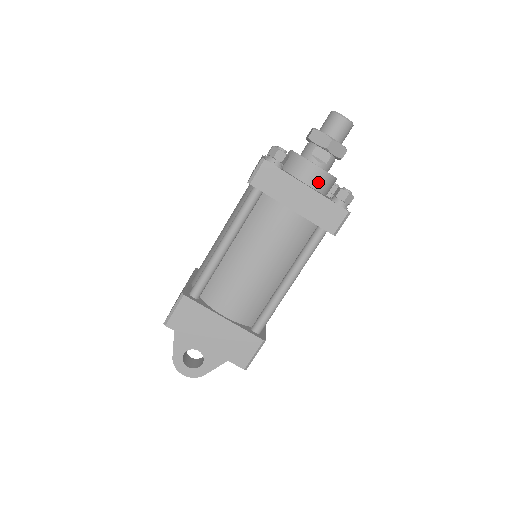
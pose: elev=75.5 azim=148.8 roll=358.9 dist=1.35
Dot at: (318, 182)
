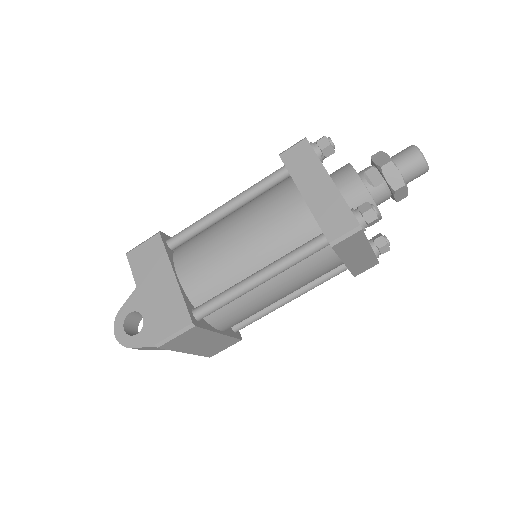
Dot at: (352, 195)
